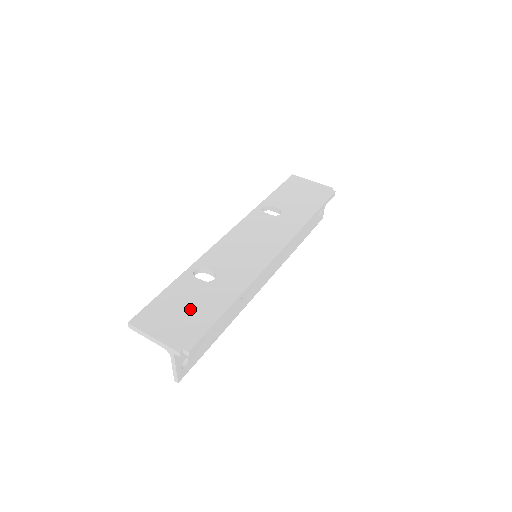
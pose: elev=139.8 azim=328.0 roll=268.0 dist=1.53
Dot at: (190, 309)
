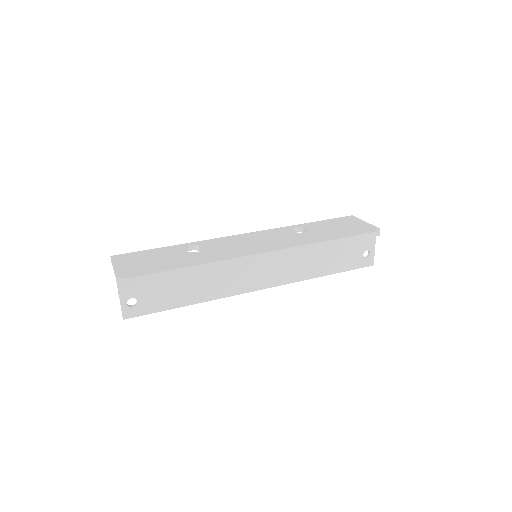
Dot at: (156, 261)
